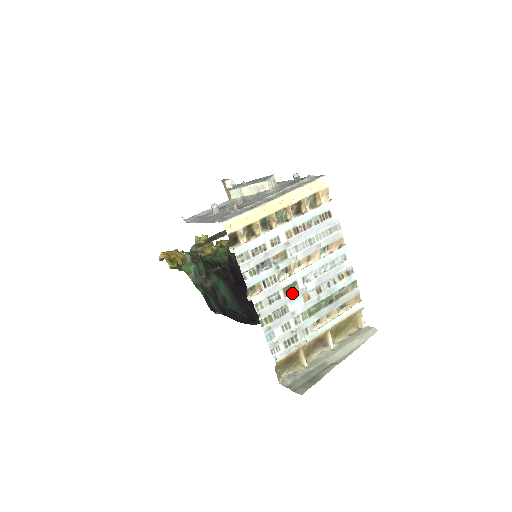
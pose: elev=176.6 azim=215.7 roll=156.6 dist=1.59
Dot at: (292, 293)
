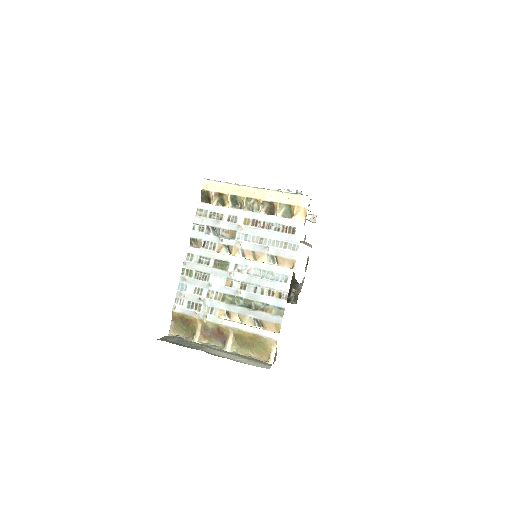
Dot at: (220, 269)
